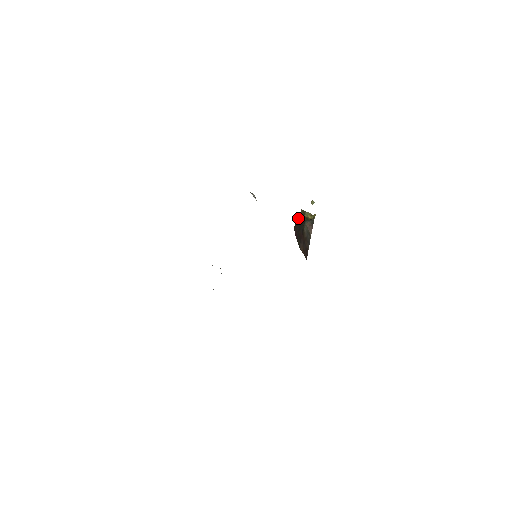
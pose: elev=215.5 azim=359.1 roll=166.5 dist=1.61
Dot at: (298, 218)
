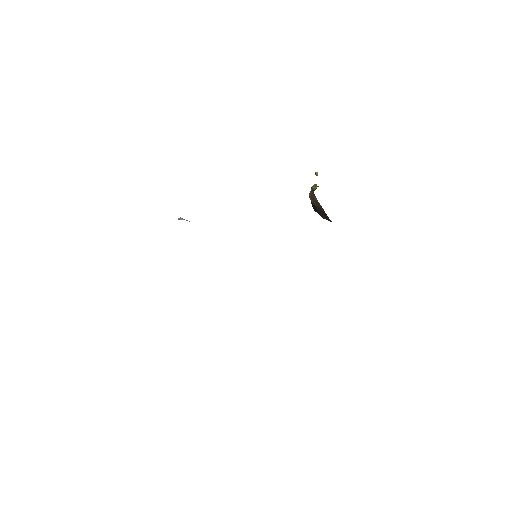
Dot at: occluded
